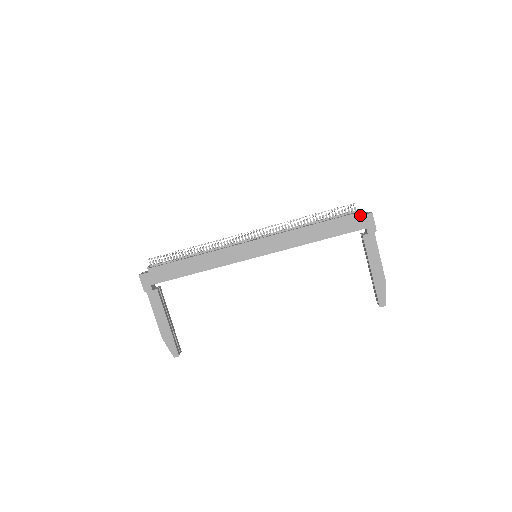
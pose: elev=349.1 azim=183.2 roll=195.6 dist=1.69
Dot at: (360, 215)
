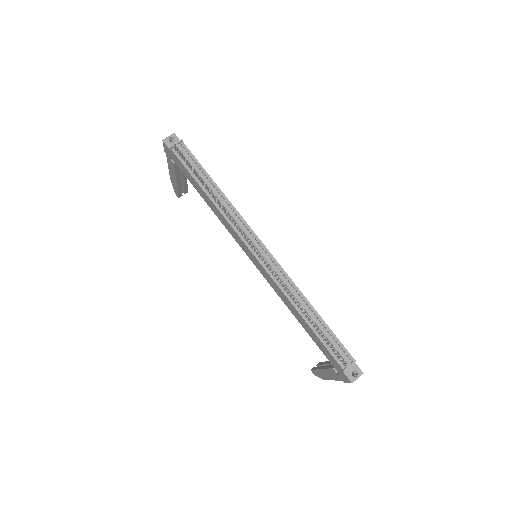
Dot at: (342, 370)
